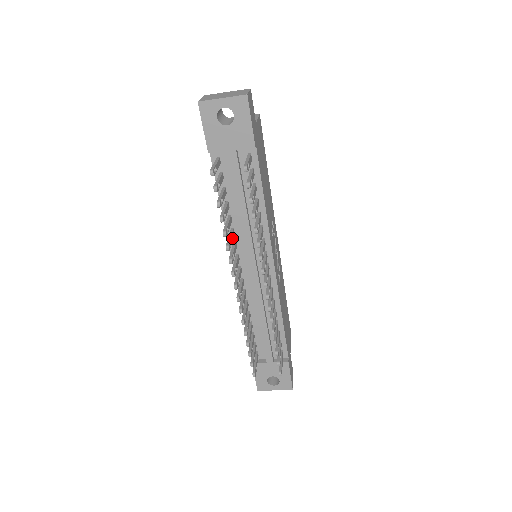
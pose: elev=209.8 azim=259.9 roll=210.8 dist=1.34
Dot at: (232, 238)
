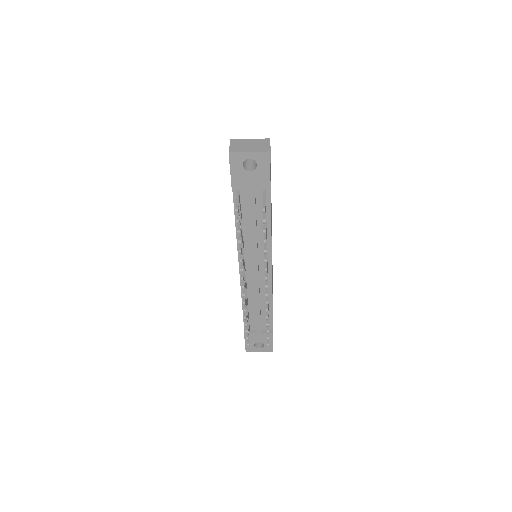
Dot at: occluded
